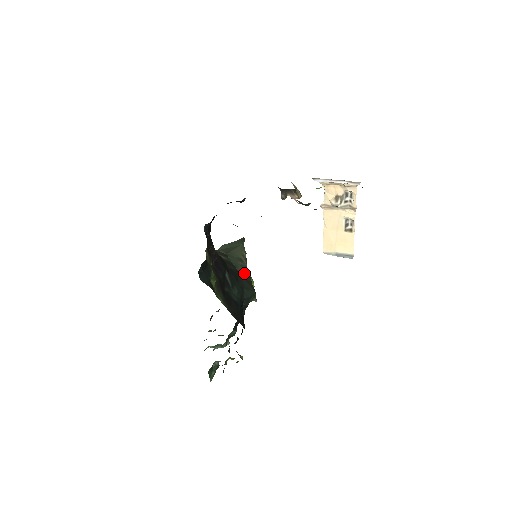
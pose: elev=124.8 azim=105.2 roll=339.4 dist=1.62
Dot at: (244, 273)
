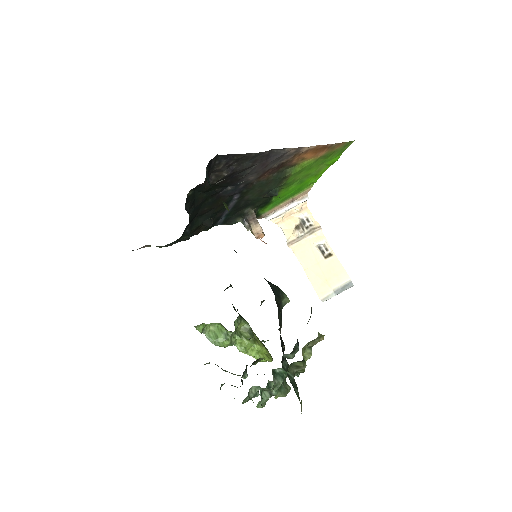
Dot at: occluded
